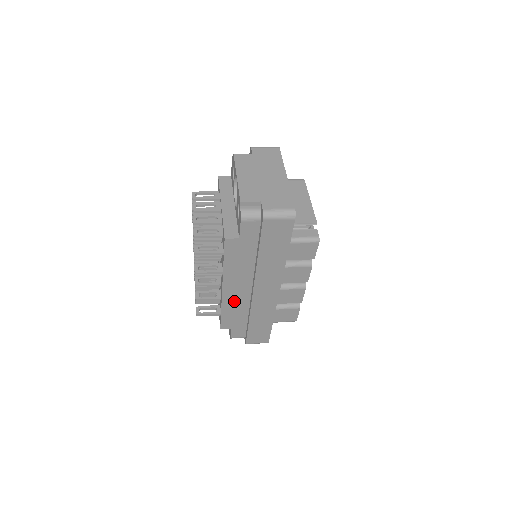
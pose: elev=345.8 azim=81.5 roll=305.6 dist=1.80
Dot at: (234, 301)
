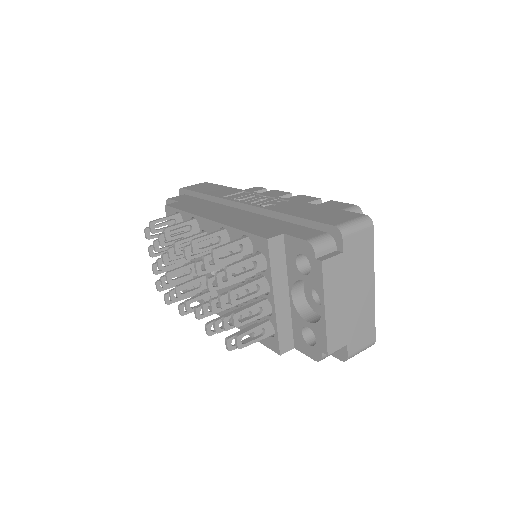
Dot at: occluded
